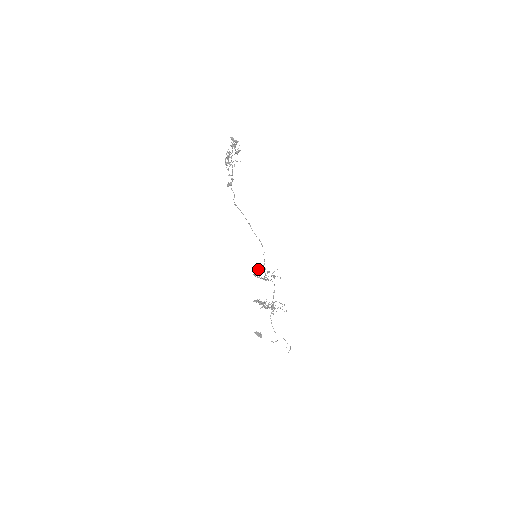
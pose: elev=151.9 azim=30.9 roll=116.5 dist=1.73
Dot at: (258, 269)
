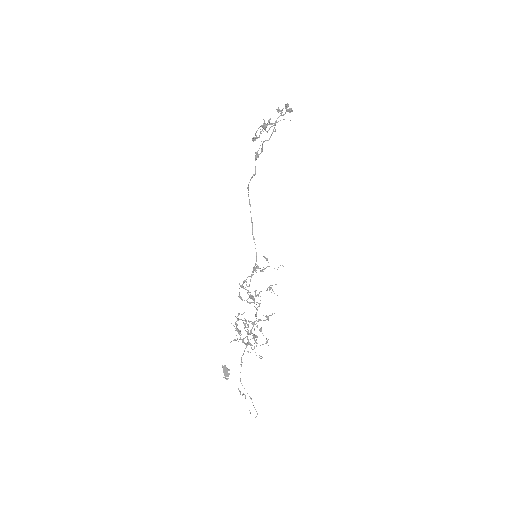
Dot at: occluded
